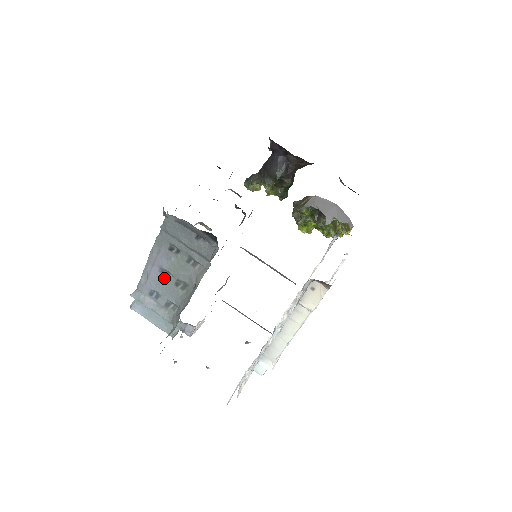
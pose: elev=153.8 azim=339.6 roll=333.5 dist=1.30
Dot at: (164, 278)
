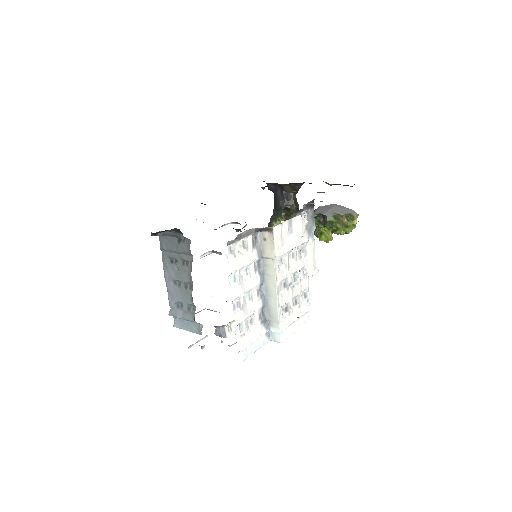
Dot at: (178, 288)
